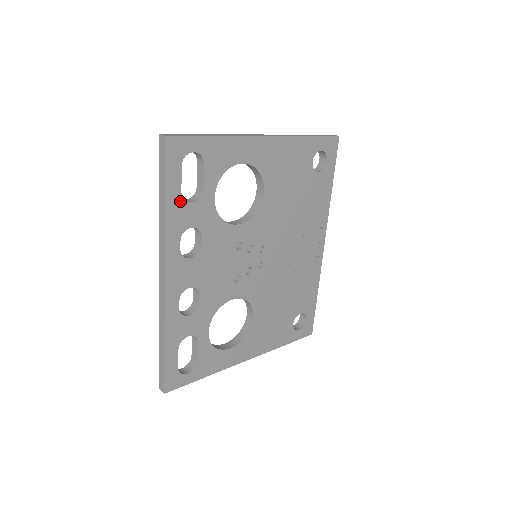
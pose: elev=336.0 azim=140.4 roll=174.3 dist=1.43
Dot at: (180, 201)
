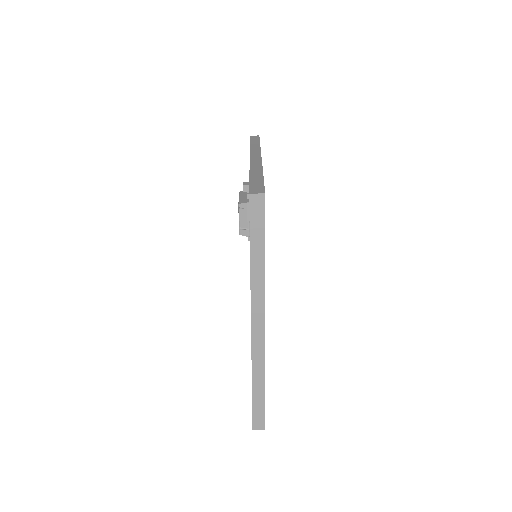
Dot at: occluded
